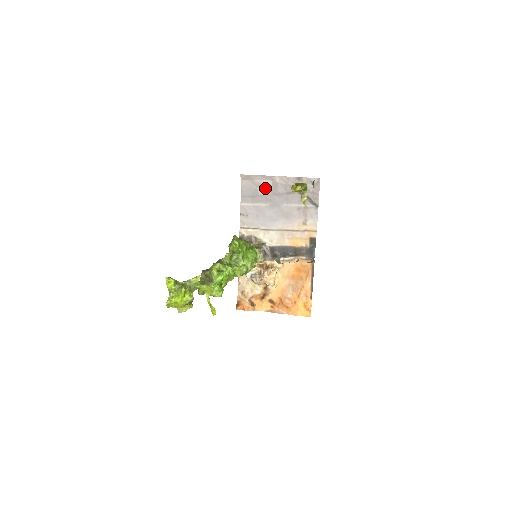
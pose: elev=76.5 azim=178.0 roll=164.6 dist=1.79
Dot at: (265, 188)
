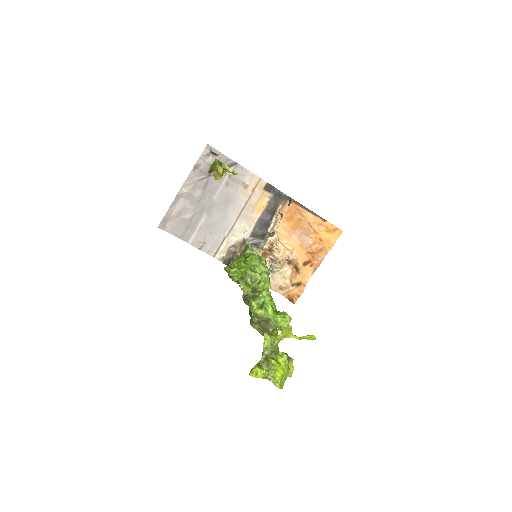
Dot at: (186, 209)
